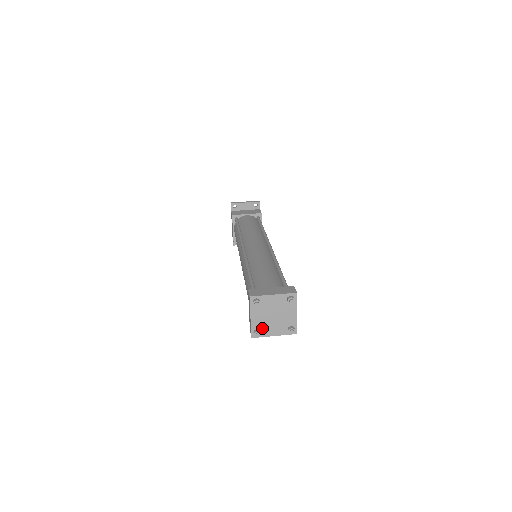
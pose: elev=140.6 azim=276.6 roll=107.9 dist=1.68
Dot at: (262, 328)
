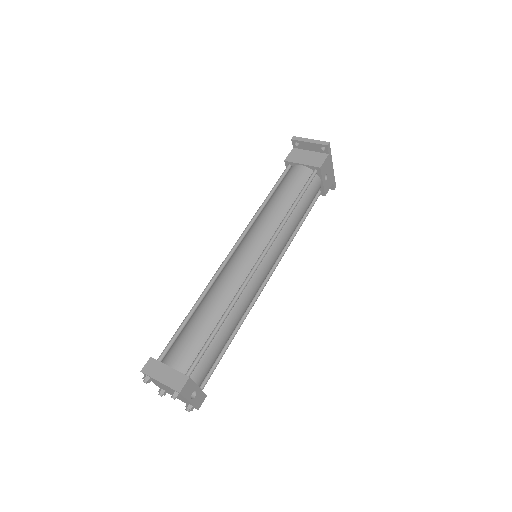
Dot at: (166, 390)
